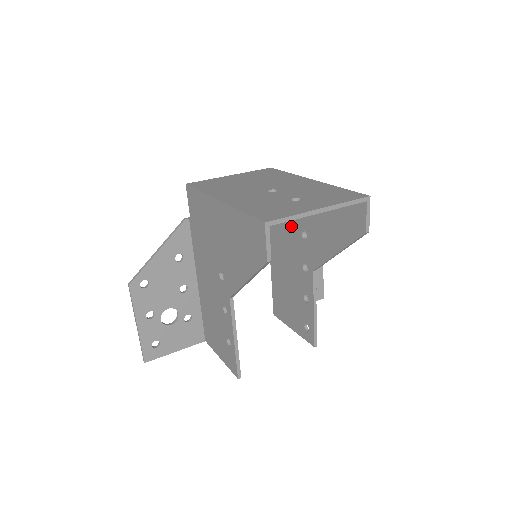
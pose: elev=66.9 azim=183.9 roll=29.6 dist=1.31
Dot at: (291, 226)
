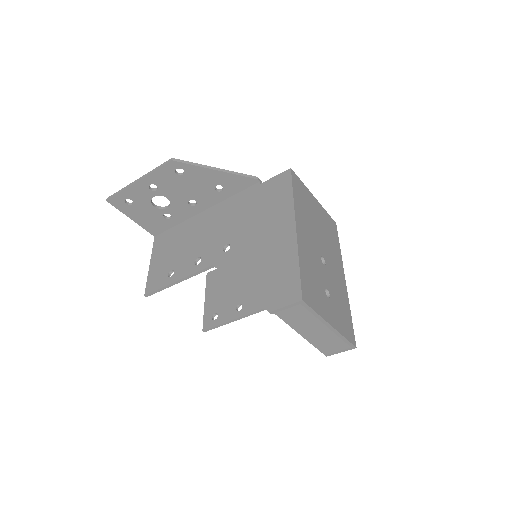
Dot at: occluded
